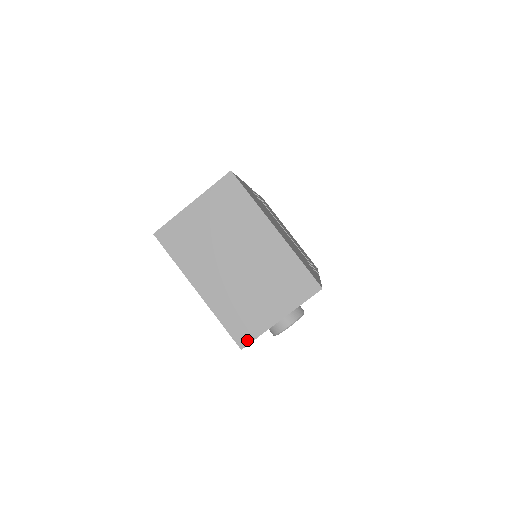
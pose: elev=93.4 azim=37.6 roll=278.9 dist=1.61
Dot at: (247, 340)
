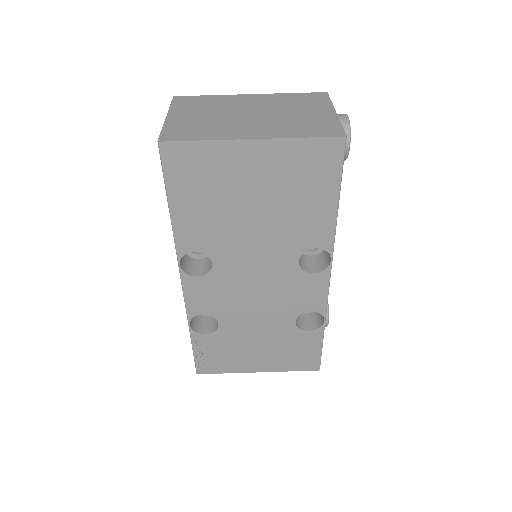
Dot at: (339, 131)
